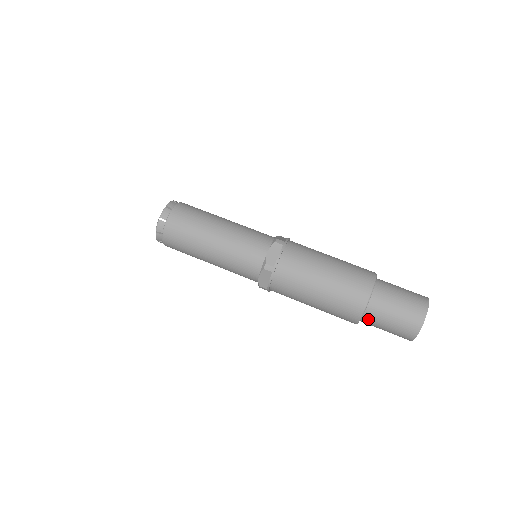
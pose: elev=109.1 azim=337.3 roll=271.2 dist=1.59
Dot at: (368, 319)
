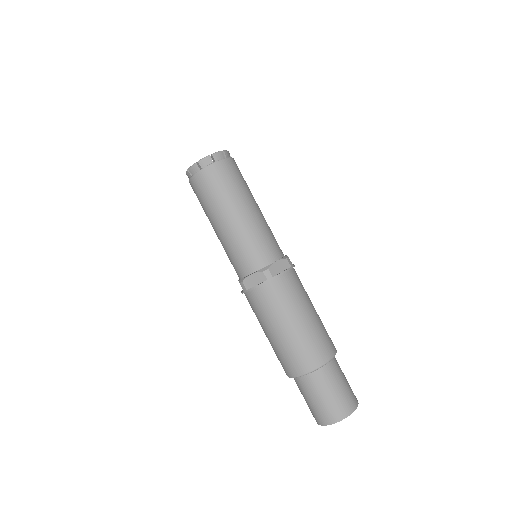
Dot at: (306, 381)
